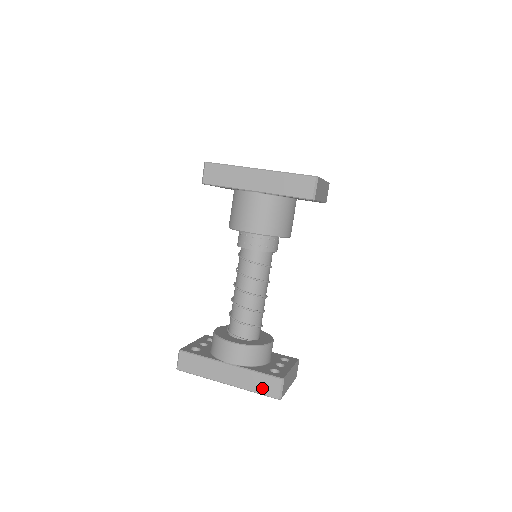
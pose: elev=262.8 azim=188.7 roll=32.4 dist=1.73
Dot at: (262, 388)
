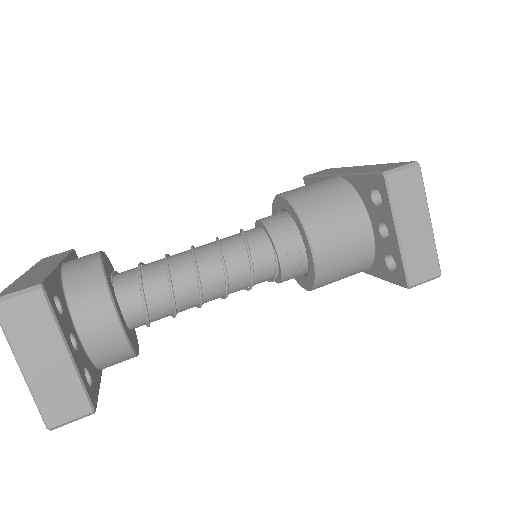
Dot at: (18, 285)
